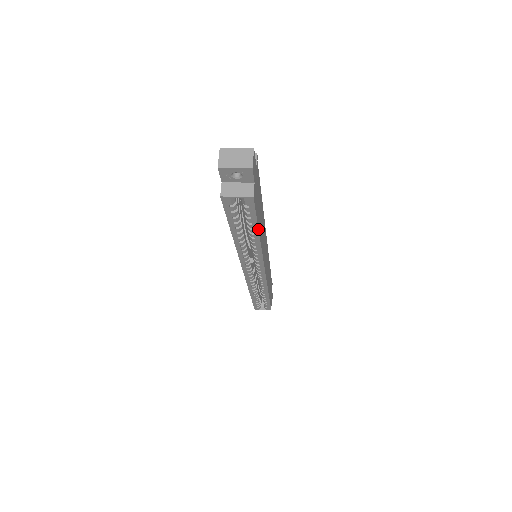
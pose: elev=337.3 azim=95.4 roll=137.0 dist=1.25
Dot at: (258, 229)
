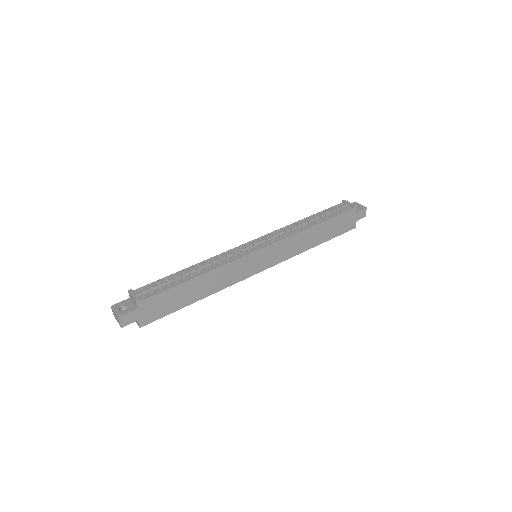
Dot at: (183, 307)
